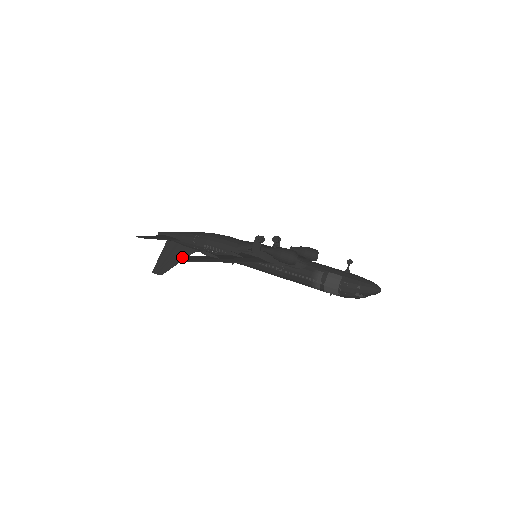
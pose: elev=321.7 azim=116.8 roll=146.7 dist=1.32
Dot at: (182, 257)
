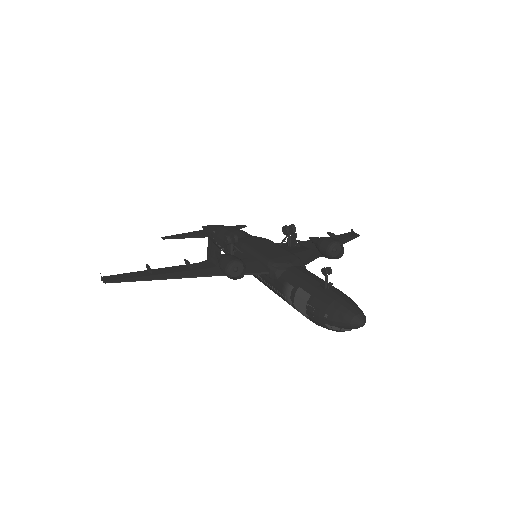
Dot at: (109, 277)
